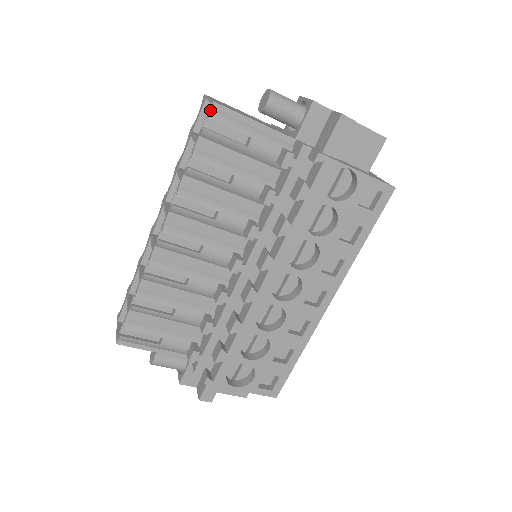
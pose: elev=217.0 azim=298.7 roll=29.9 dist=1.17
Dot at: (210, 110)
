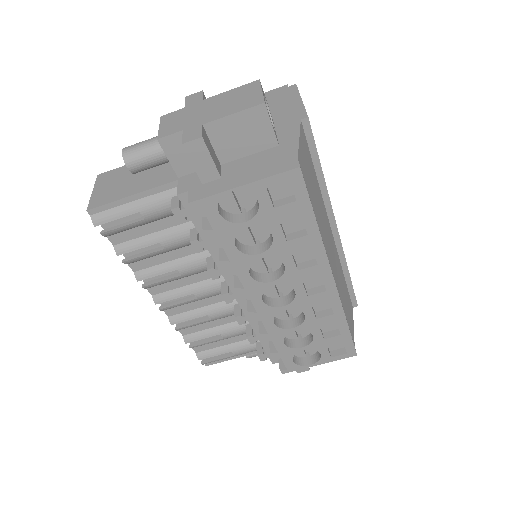
Dot at: (91, 219)
